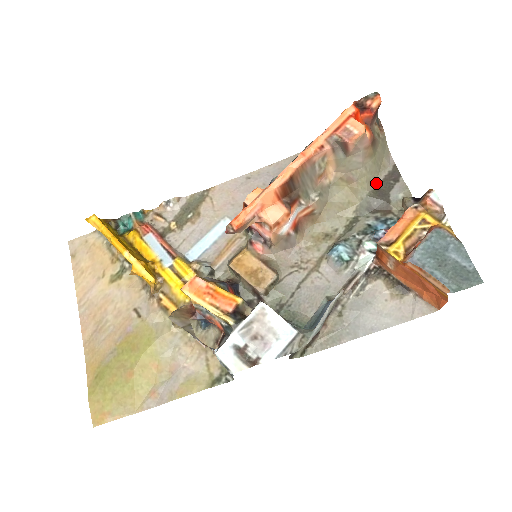
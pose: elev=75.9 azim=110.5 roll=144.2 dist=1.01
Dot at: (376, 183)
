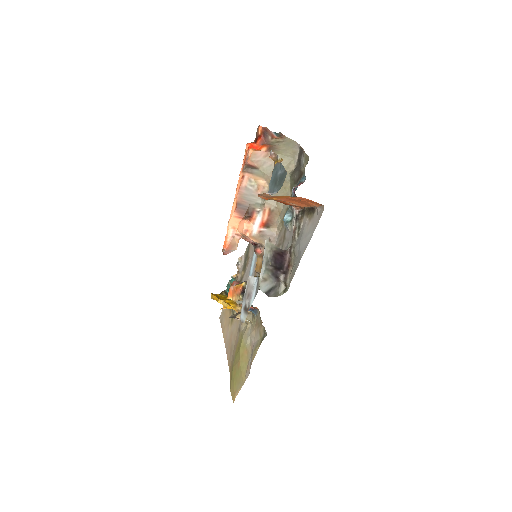
Dot at: (295, 165)
